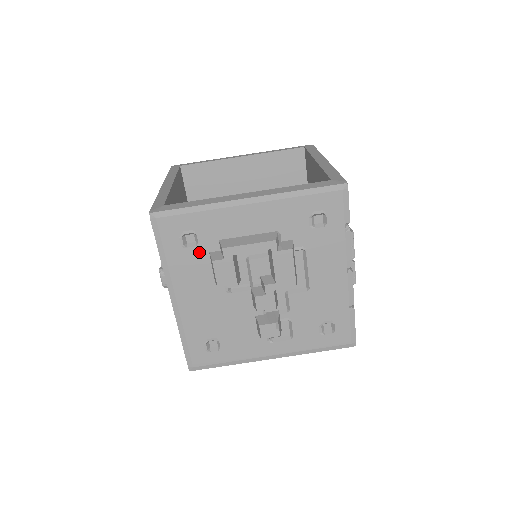
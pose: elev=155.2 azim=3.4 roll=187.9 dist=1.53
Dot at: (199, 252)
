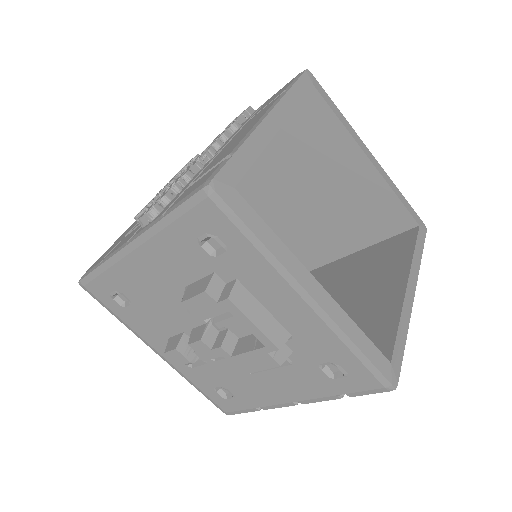
Dot at: (206, 261)
